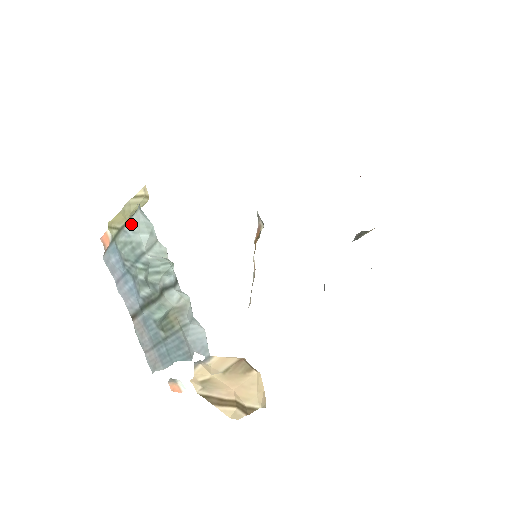
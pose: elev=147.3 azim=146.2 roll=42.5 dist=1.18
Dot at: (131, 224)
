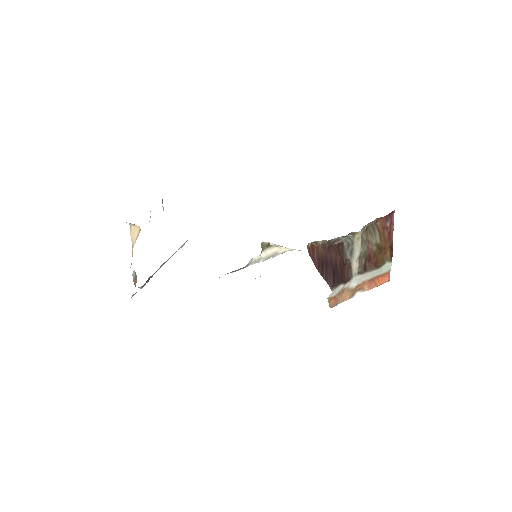
Dot at: occluded
